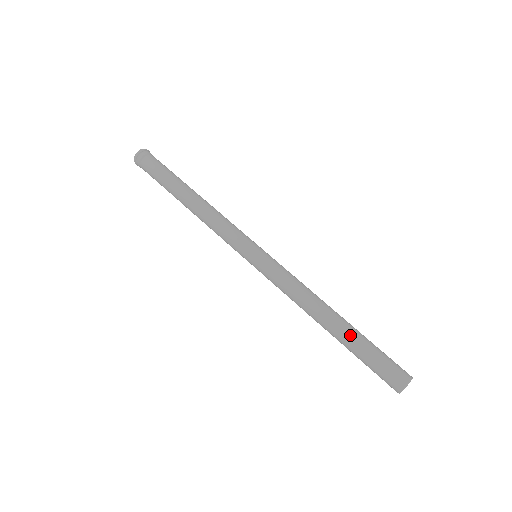
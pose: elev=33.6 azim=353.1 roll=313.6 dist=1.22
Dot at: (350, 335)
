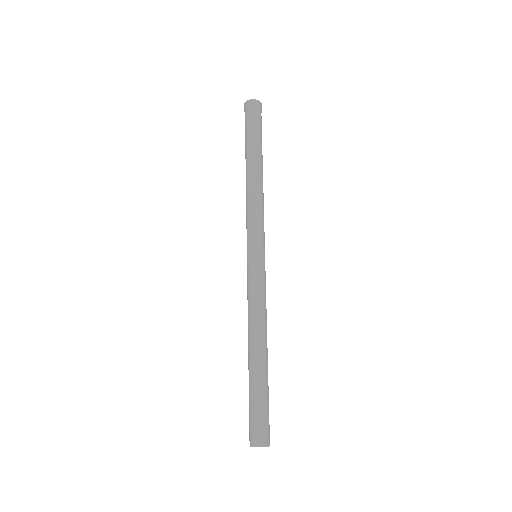
Dot at: (262, 375)
